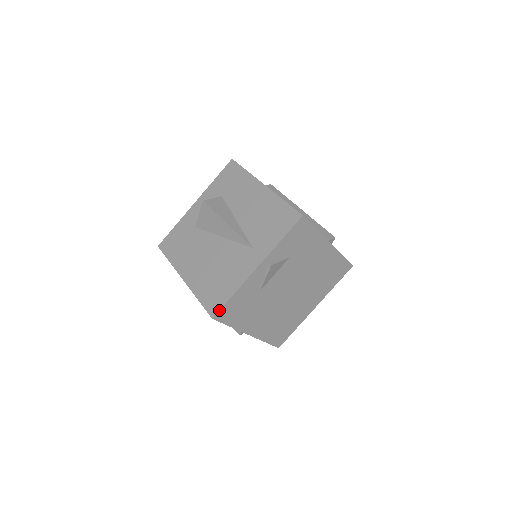
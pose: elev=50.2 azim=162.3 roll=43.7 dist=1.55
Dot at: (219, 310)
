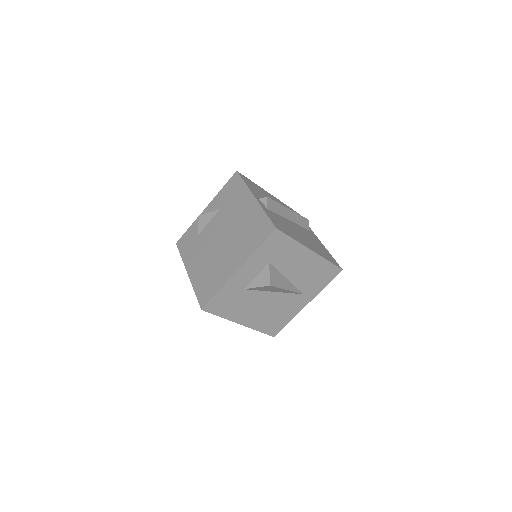
Dot at: occluded
